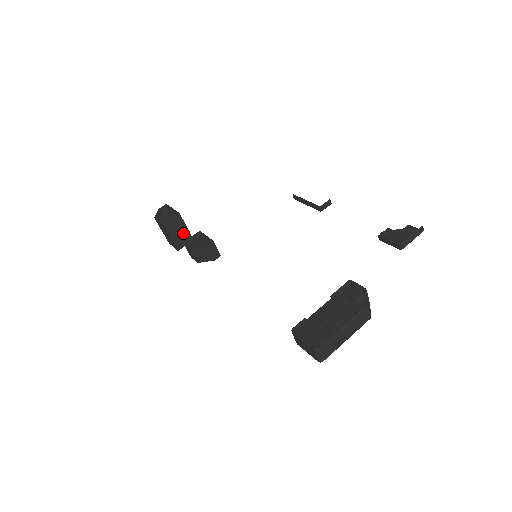
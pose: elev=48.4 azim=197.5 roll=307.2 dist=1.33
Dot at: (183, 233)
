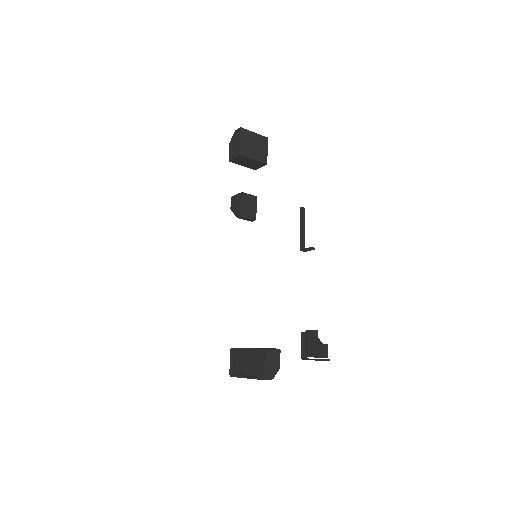
Dot at: (253, 162)
